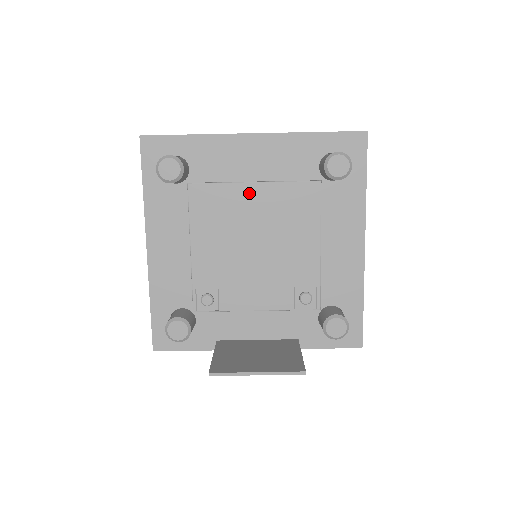
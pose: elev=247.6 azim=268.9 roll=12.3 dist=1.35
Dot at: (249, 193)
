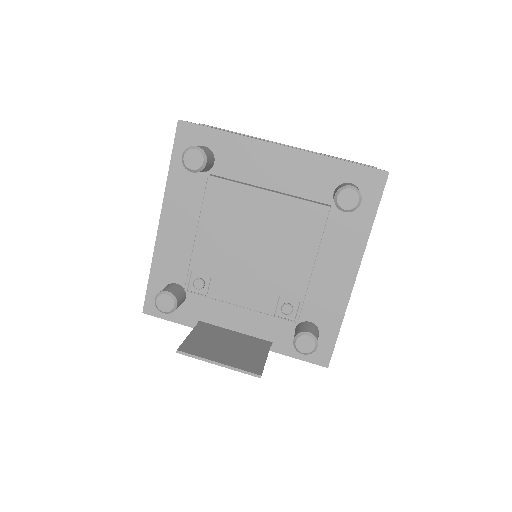
Dot at: (261, 200)
